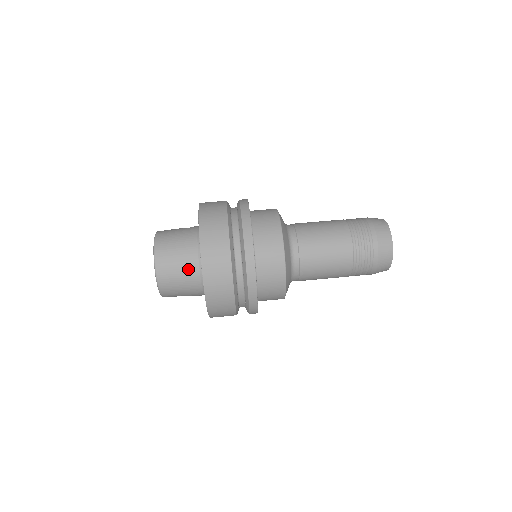
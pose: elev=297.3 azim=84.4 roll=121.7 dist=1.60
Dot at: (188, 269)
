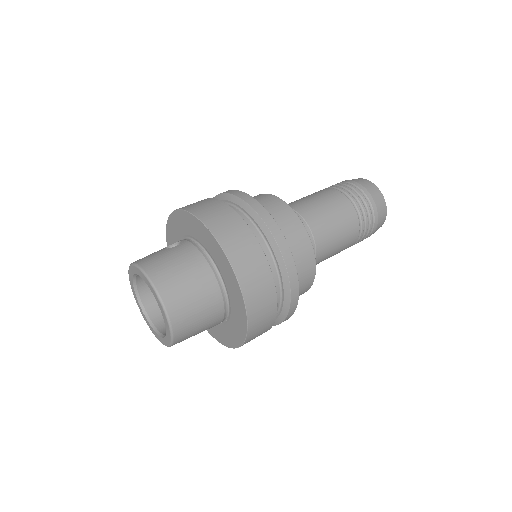
Dot at: (208, 300)
